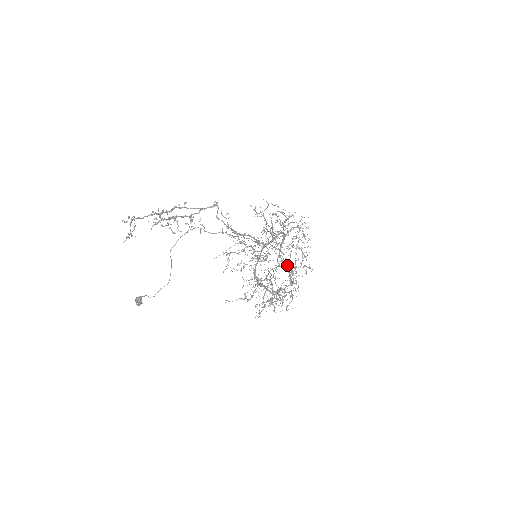
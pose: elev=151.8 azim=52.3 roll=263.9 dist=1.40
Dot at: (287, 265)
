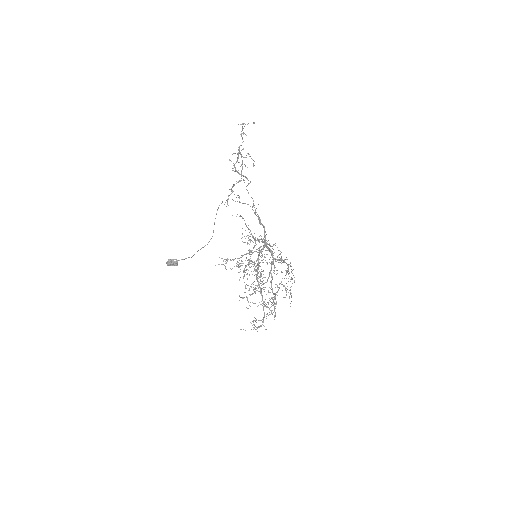
Dot at: (261, 294)
